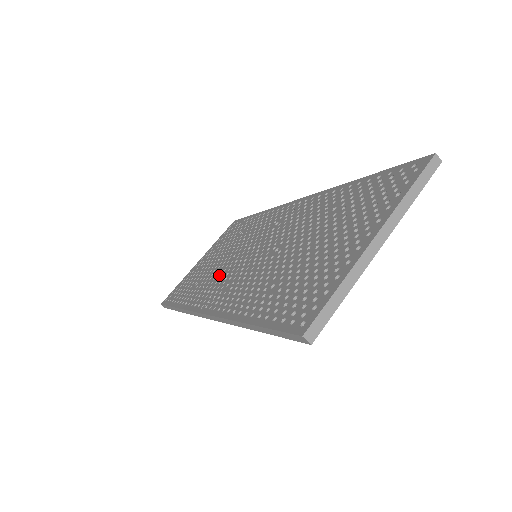
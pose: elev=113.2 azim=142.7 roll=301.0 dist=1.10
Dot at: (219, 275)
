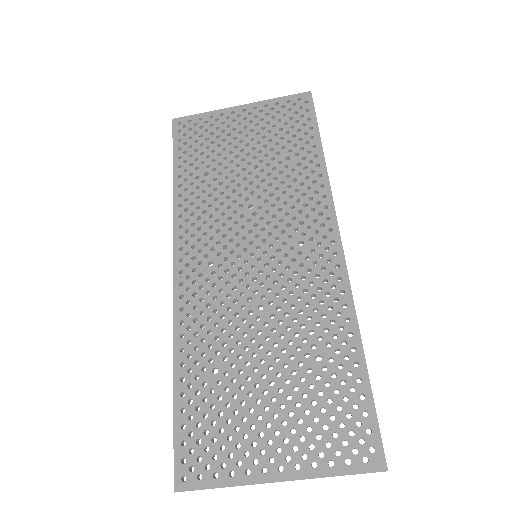
Dot at: (221, 216)
